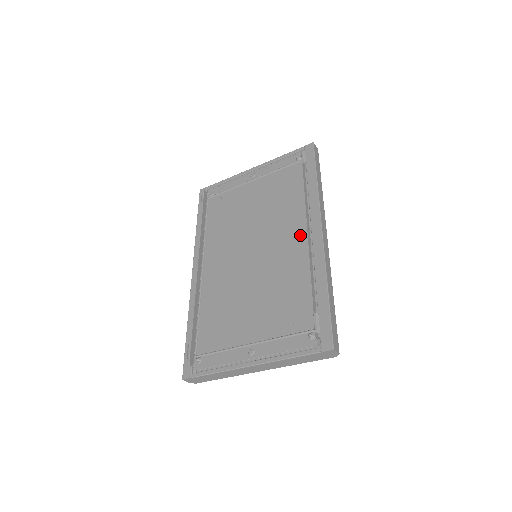
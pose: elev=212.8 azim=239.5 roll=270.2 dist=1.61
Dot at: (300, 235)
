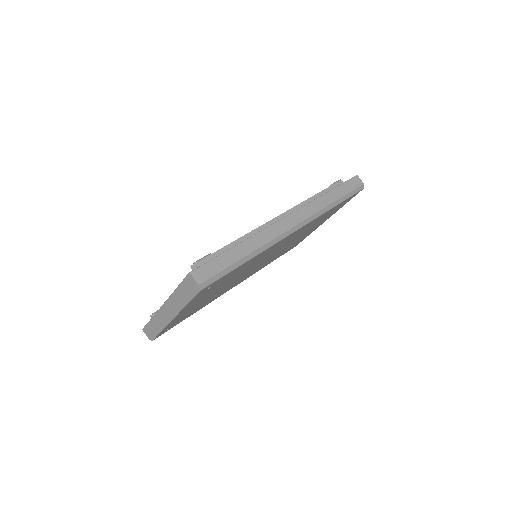
Dot at: occluded
